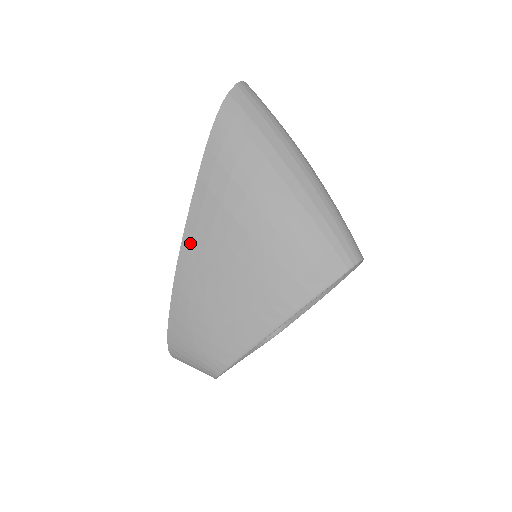
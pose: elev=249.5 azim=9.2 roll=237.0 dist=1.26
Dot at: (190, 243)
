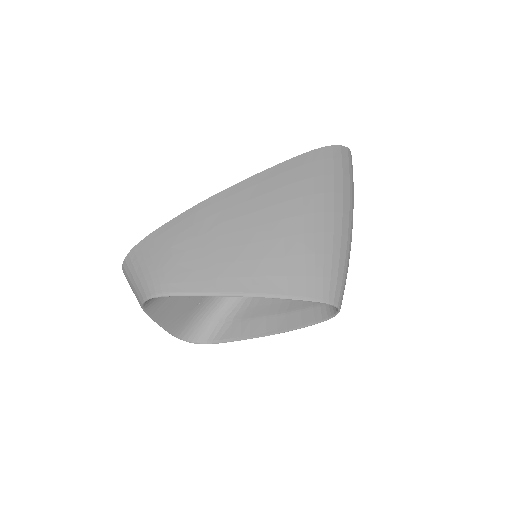
Dot at: (233, 193)
